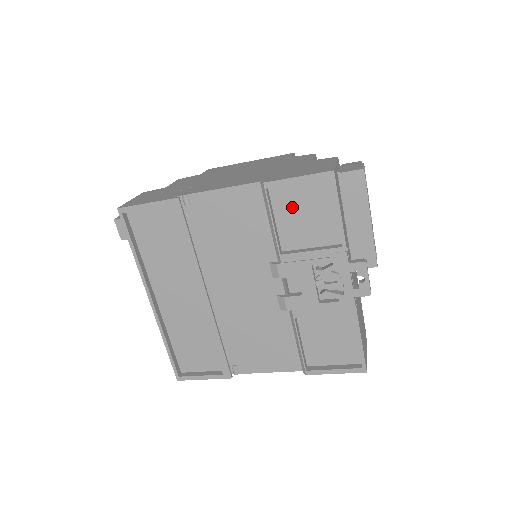
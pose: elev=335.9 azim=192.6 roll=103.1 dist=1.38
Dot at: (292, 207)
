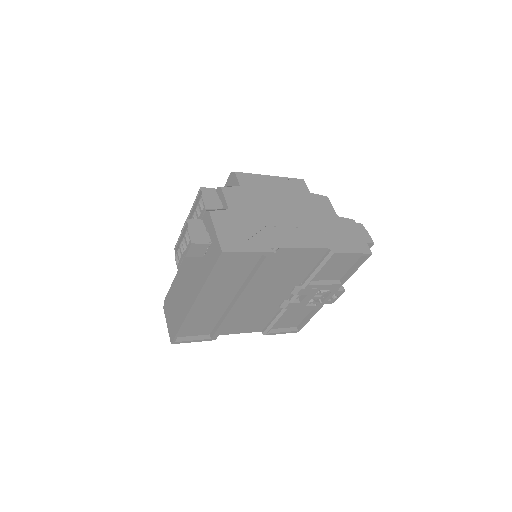
Dot at: (333, 262)
